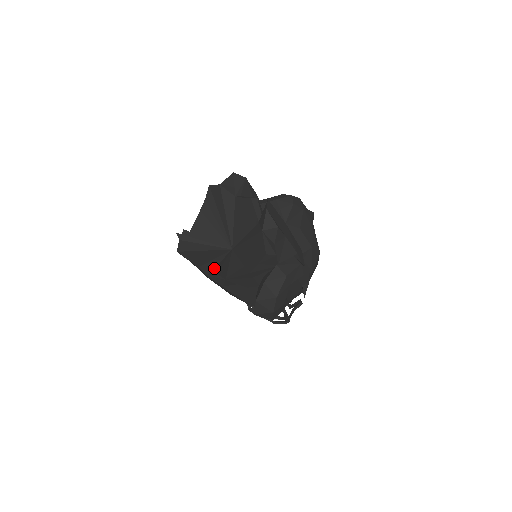
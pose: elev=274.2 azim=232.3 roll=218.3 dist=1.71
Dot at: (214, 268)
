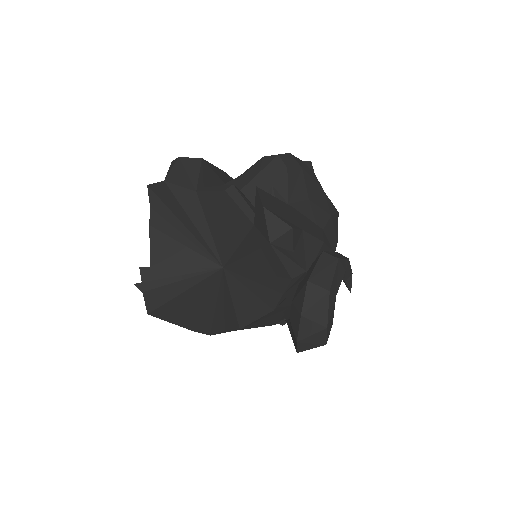
Dot at: (214, 316)
